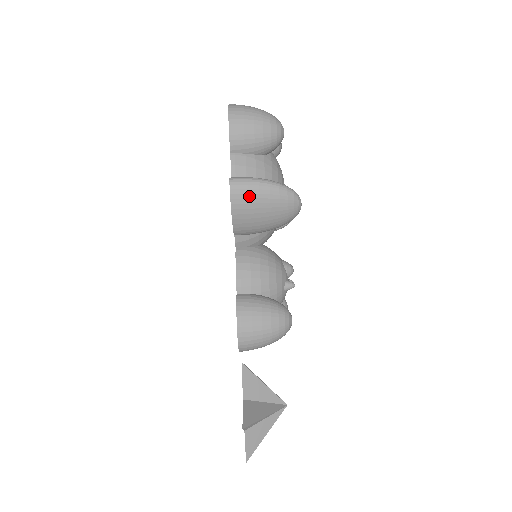
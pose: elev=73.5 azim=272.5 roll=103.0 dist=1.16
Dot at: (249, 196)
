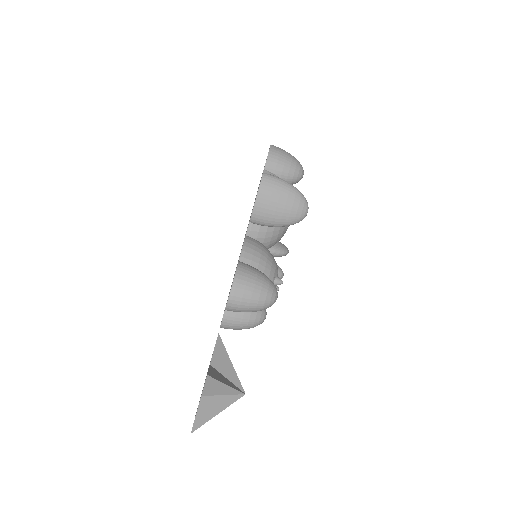
Dot at: (274, 186)
